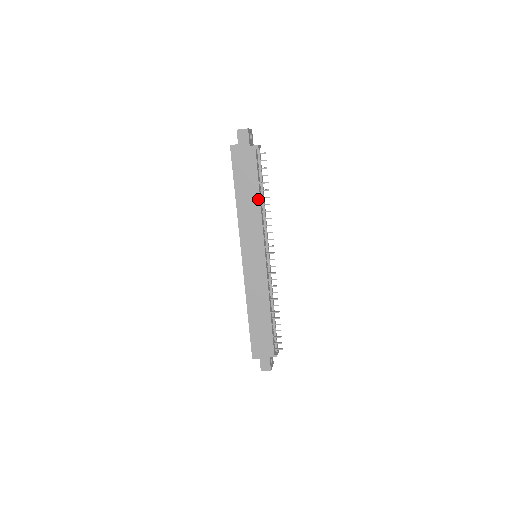
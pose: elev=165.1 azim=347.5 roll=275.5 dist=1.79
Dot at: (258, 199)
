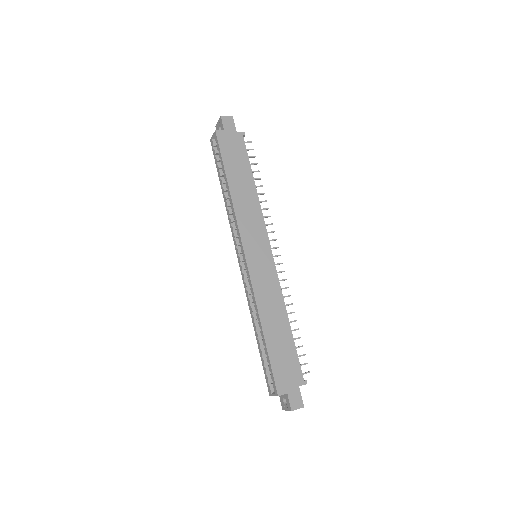
Dot at: (253, 186)
